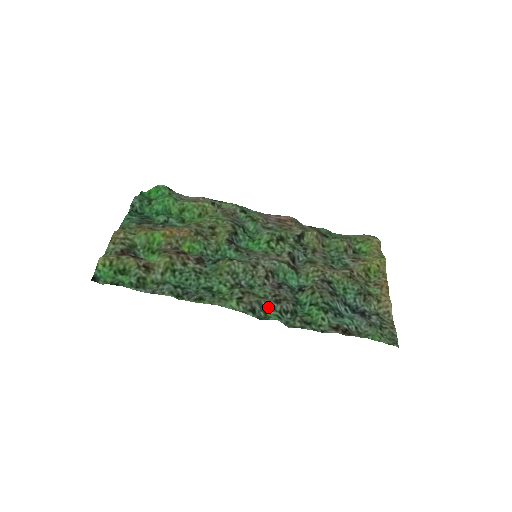
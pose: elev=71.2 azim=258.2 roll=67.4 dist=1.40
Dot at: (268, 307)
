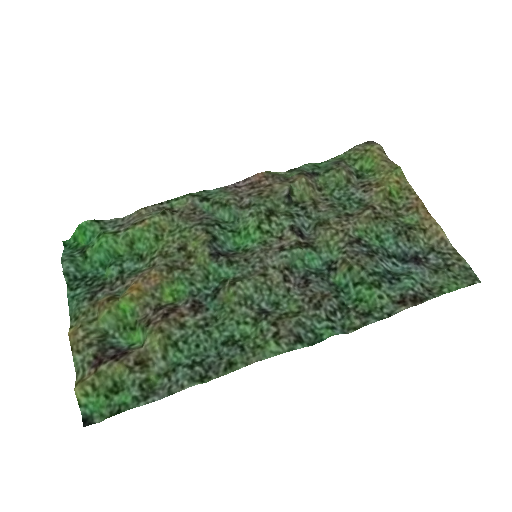
Dot at: (312, 321)
